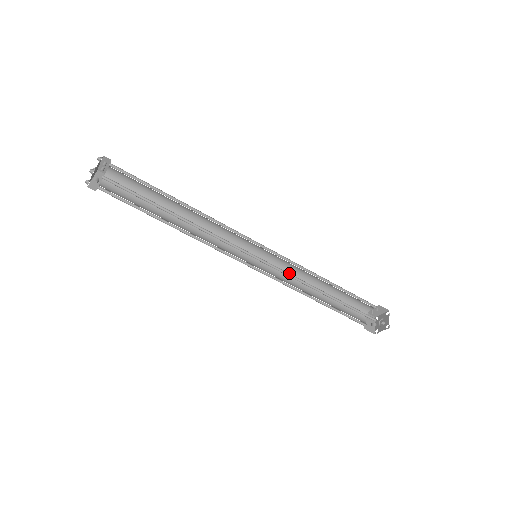
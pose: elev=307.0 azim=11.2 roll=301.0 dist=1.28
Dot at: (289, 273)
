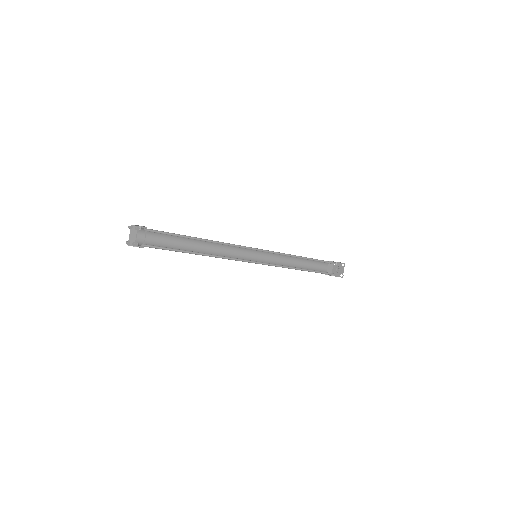
Dot at: (278, 255)
